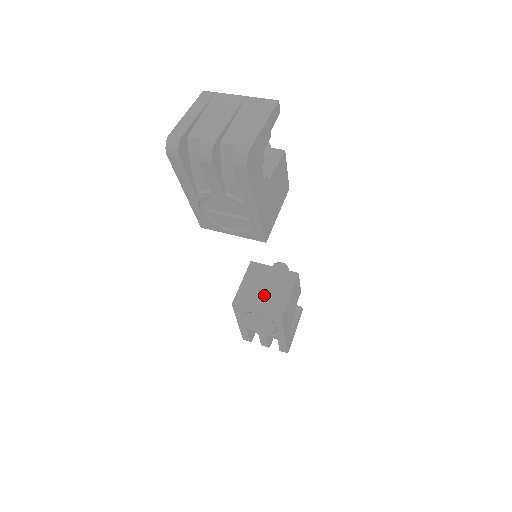
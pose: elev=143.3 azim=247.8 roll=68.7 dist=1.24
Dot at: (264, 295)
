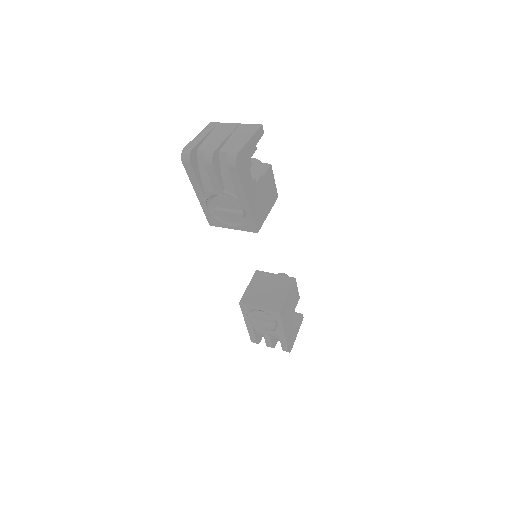
Dot at: (266, 295)
